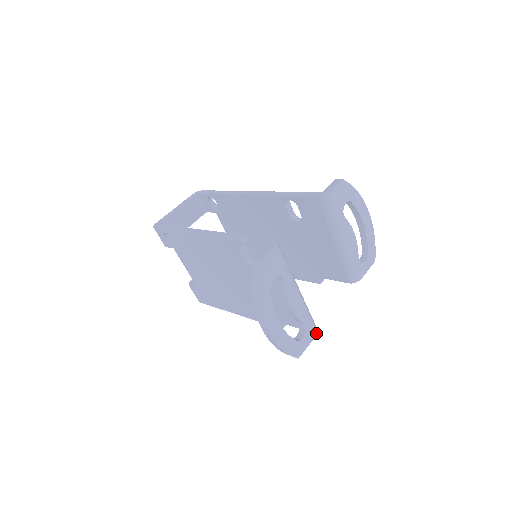
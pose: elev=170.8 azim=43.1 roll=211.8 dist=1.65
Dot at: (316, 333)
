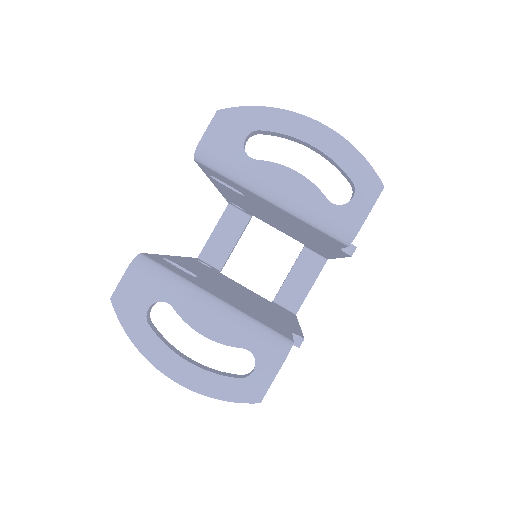
Dot at: (284, 354)
